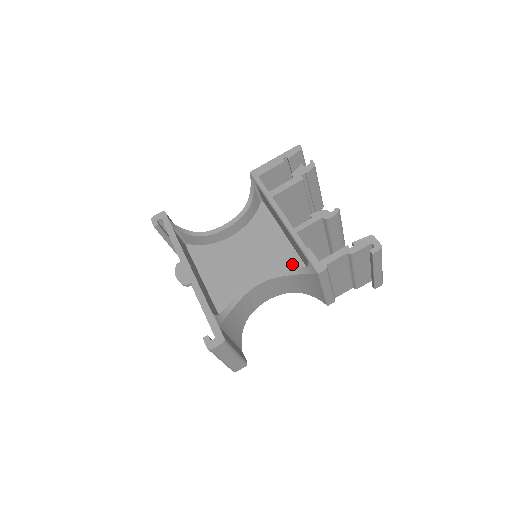
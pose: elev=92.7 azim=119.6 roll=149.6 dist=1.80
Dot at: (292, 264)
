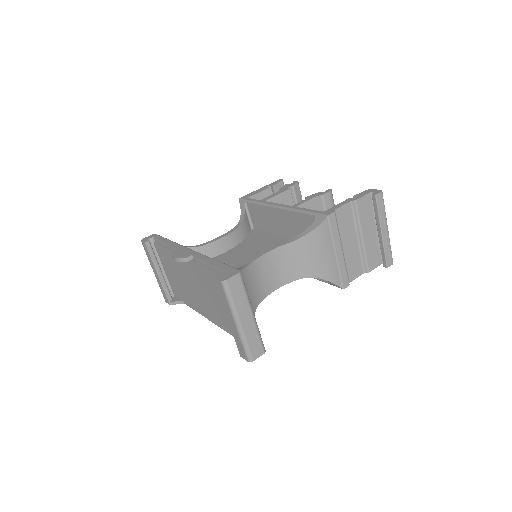
Dot at: occluded
